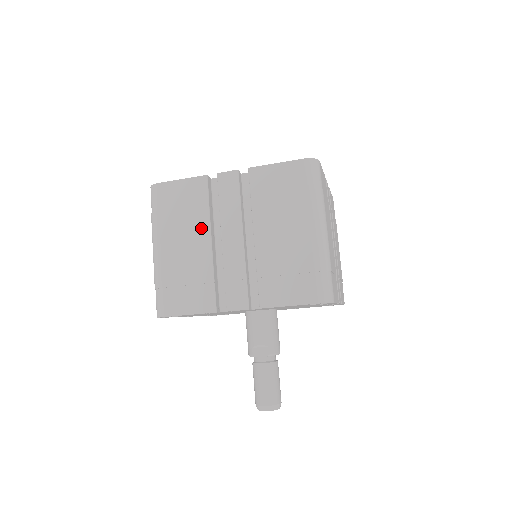
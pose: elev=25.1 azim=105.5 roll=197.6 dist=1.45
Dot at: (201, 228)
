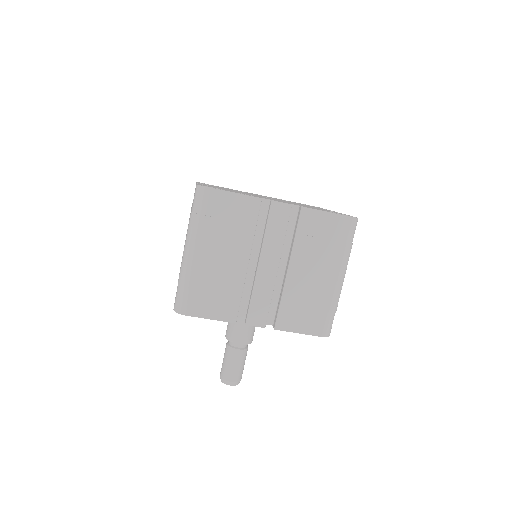
Dot at: (243, 247)
